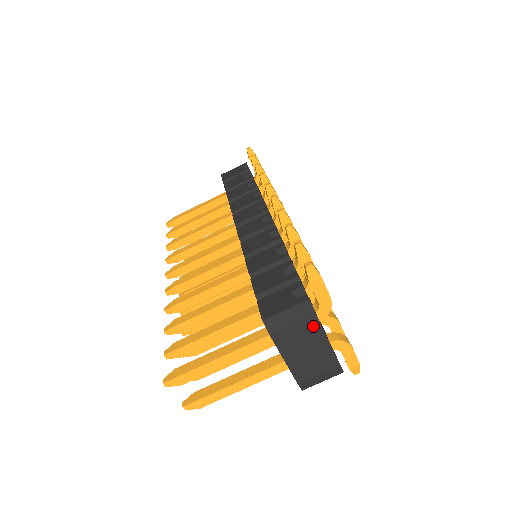
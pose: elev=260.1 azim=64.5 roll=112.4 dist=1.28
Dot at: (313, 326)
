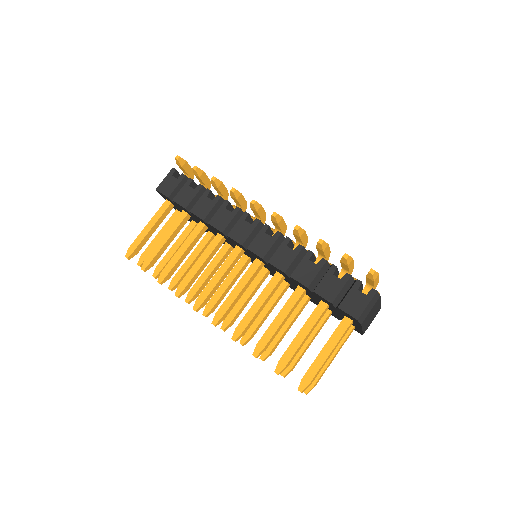
Dot at: (377, 302)
